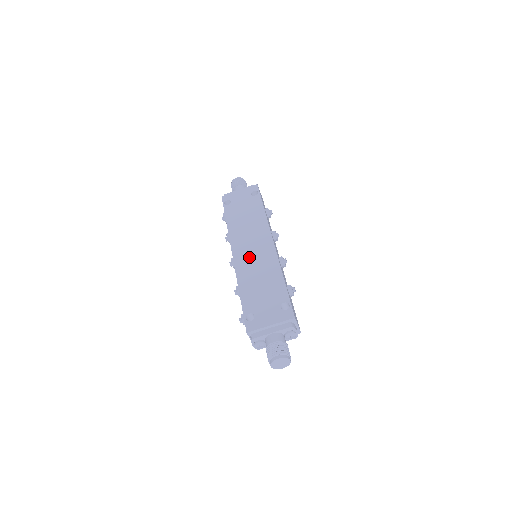
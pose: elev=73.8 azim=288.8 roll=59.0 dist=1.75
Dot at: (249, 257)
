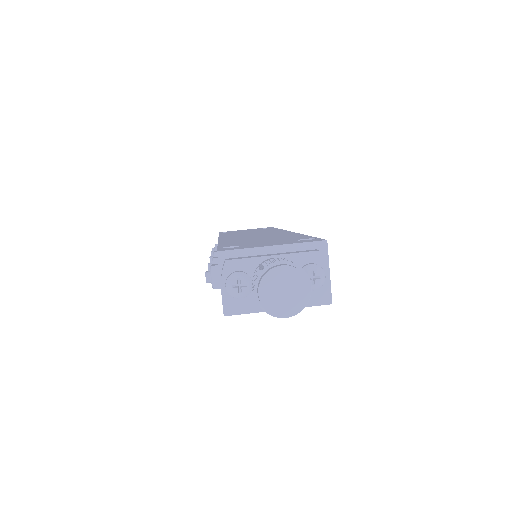
Dot at: (246, 236)
